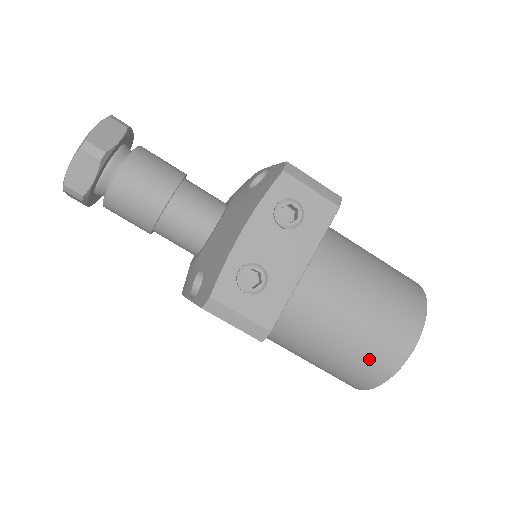
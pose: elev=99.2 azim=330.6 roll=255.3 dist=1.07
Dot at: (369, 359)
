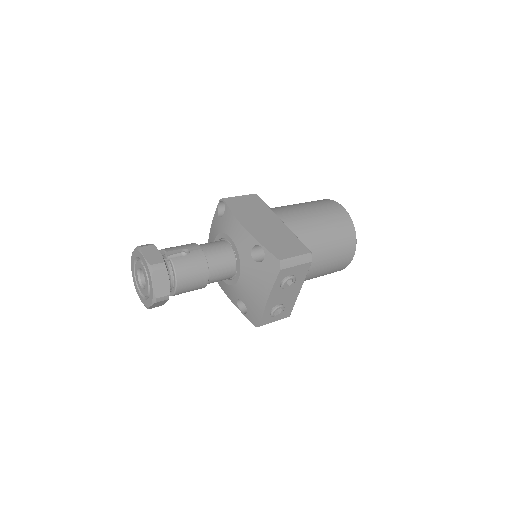
Dot at: occluded
